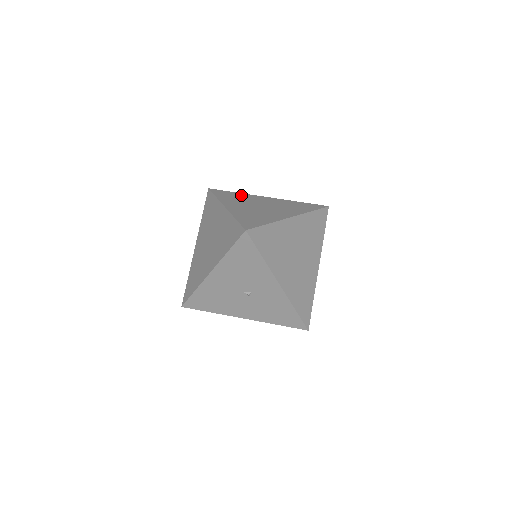
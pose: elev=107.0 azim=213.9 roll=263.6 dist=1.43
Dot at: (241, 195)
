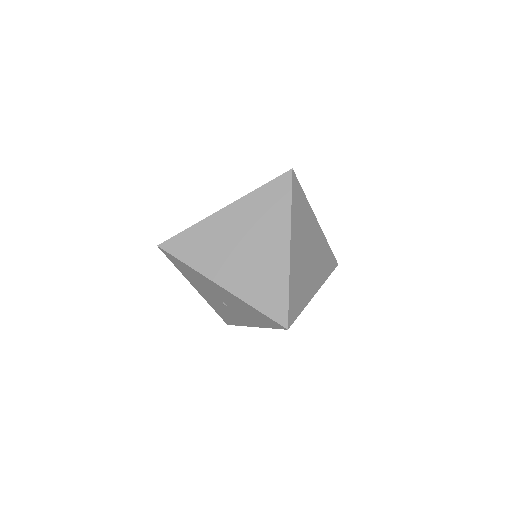
Dot at: (306, 208)
